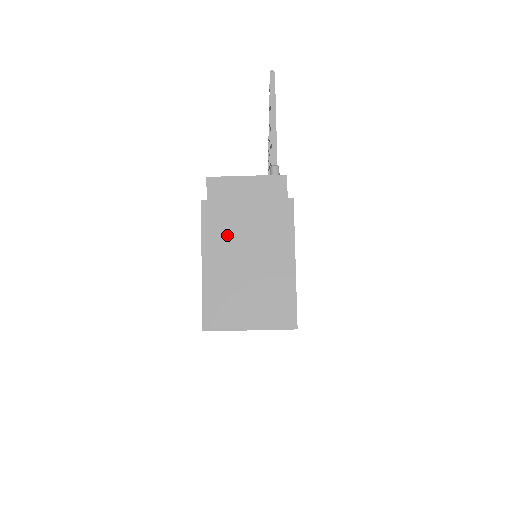
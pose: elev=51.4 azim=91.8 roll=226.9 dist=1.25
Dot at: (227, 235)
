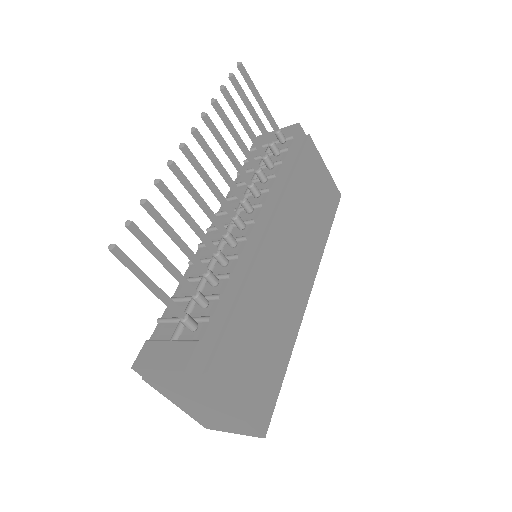
Dot at: (176, 396)
